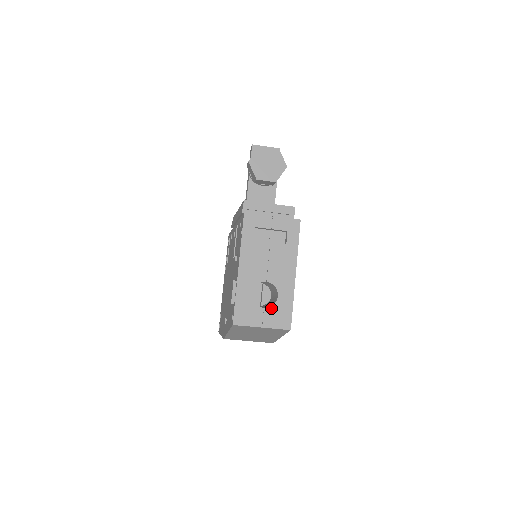
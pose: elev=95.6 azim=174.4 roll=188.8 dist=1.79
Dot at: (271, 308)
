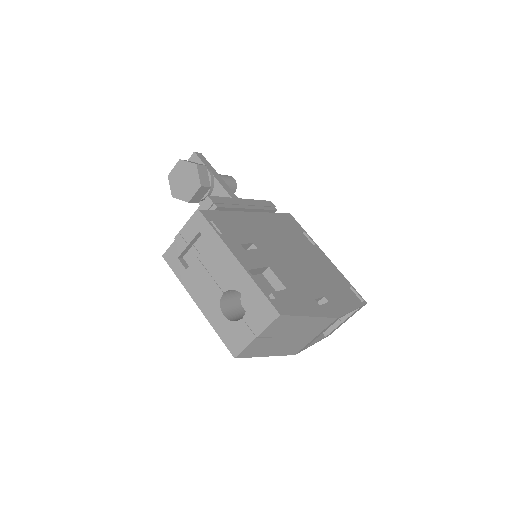
Dot at: (247, 312)
